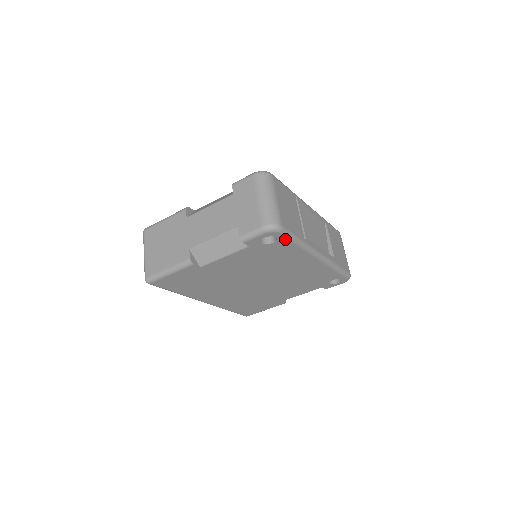
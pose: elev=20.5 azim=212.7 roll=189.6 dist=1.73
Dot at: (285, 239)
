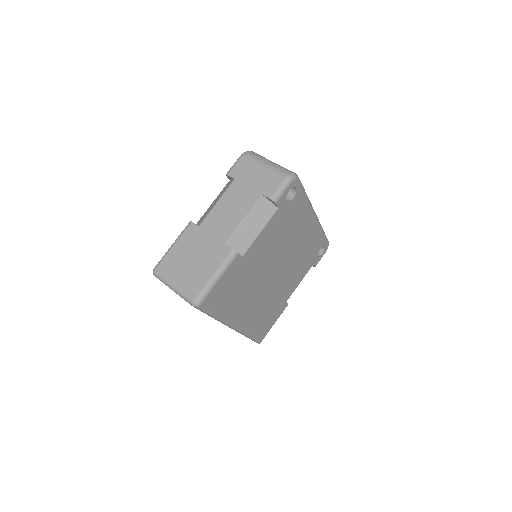
Dot at: (300, 190)
